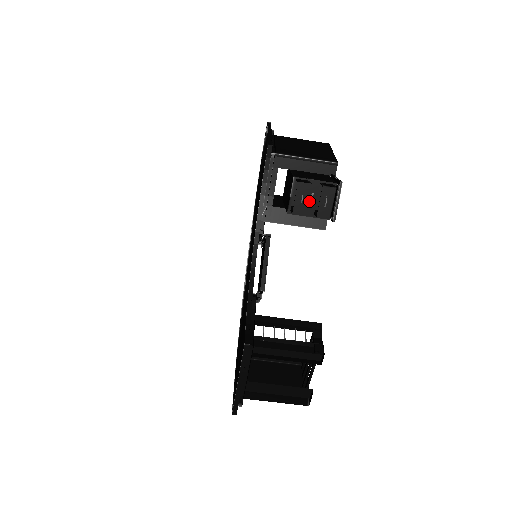
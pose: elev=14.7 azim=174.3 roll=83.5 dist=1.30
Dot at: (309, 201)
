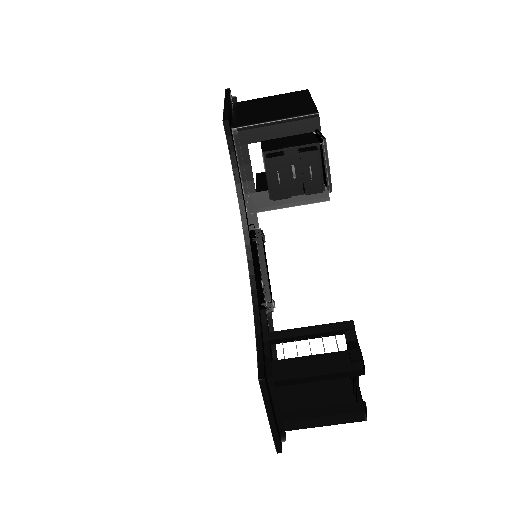
Dot at: (291, 176)
